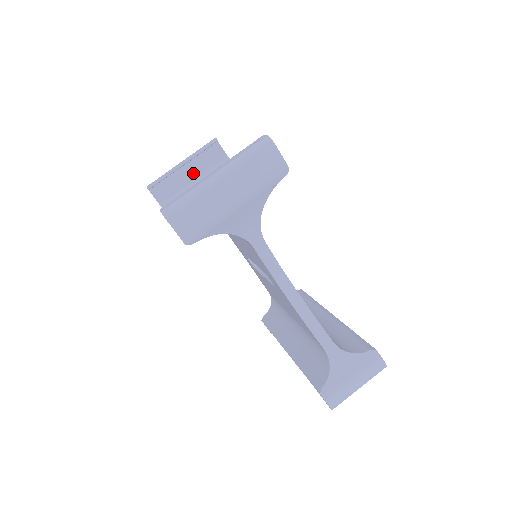
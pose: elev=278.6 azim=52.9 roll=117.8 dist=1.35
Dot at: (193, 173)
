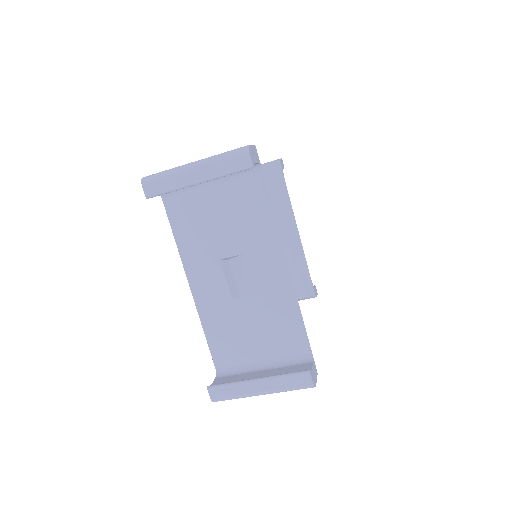
Dot at: occluded
